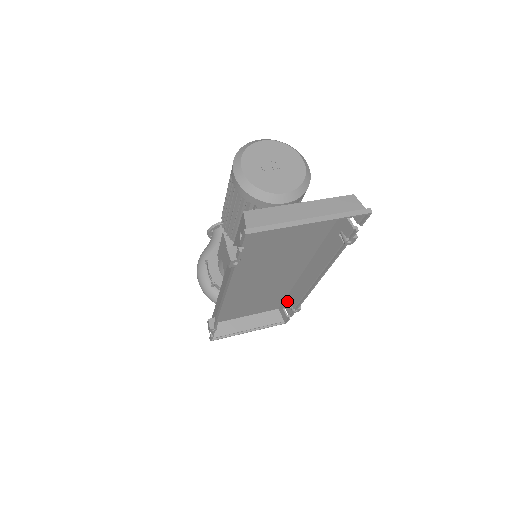
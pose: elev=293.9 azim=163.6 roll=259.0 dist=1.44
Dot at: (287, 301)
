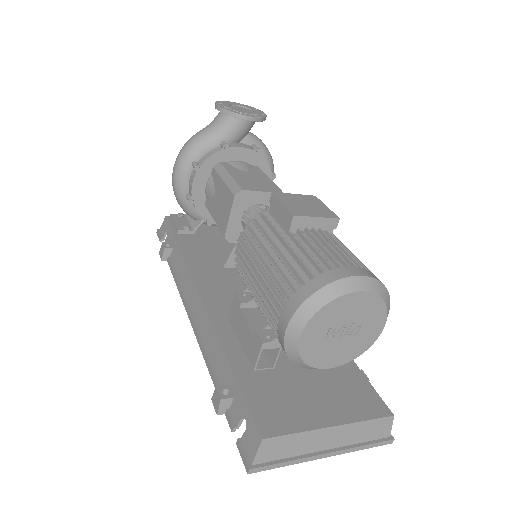
Dot at: occluded
